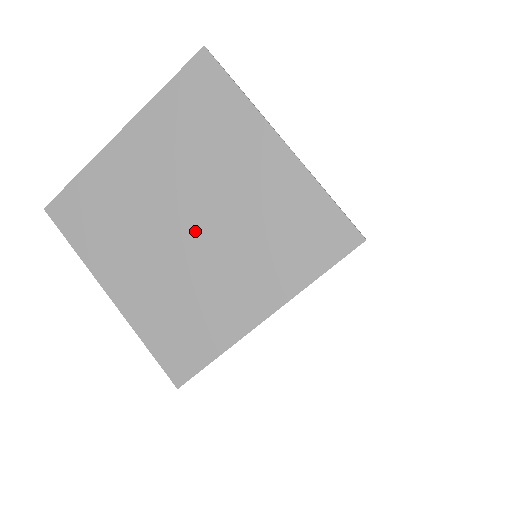
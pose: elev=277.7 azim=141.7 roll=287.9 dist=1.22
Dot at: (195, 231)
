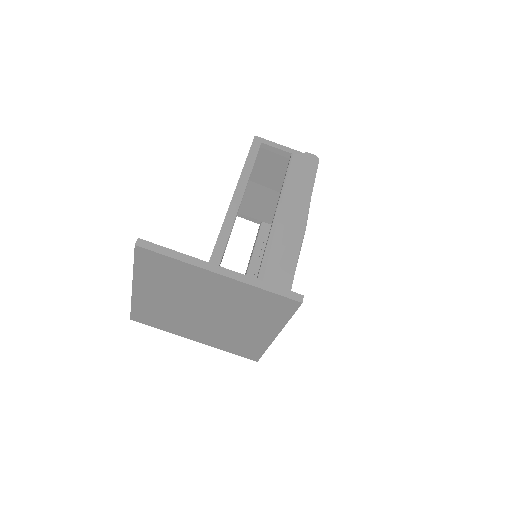
Dot at: (211, 315)
